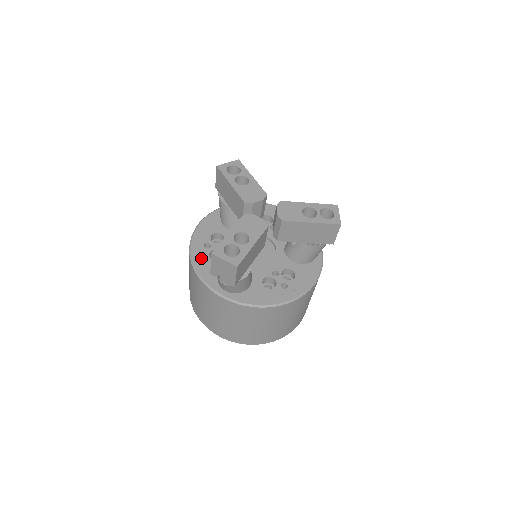
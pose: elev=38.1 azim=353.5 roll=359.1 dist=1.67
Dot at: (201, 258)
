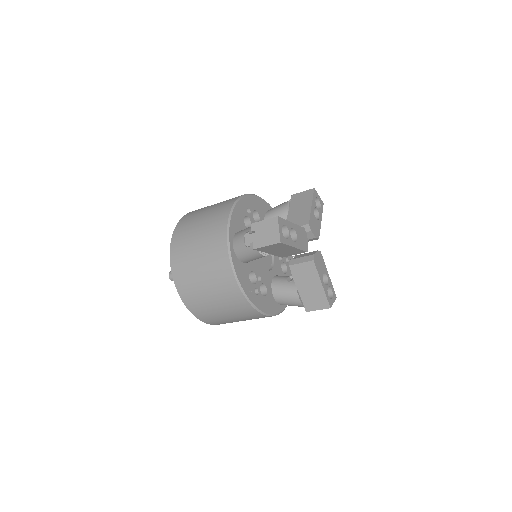
Dot at: (241, 210)
